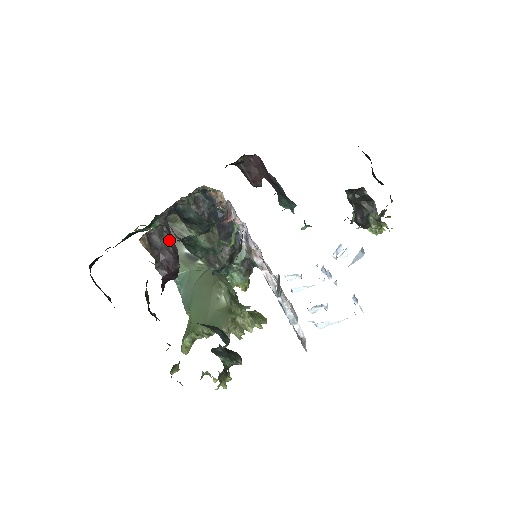
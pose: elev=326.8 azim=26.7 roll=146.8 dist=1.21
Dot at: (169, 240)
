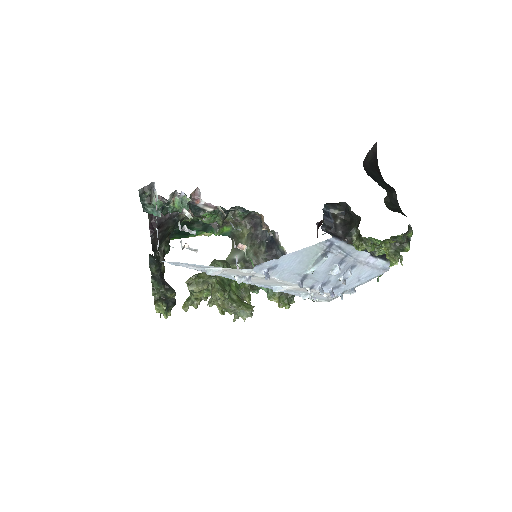
Dot at: occluded
